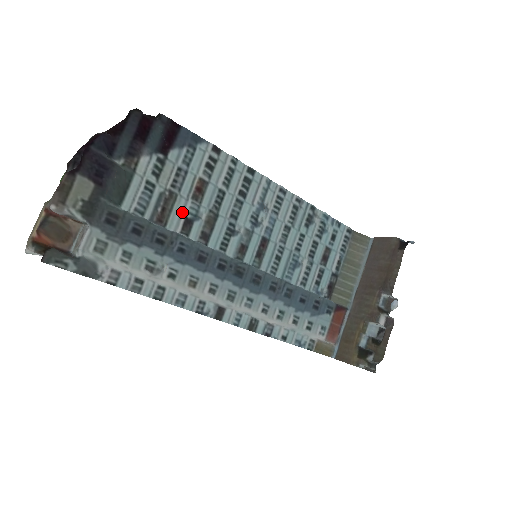
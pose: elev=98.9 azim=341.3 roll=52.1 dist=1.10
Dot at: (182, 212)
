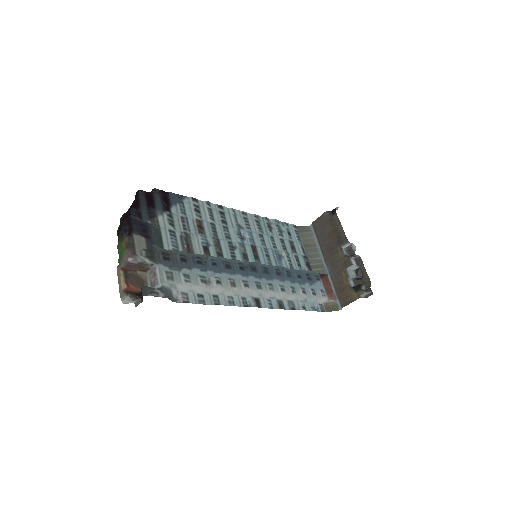
Dot at: (198, 244)
